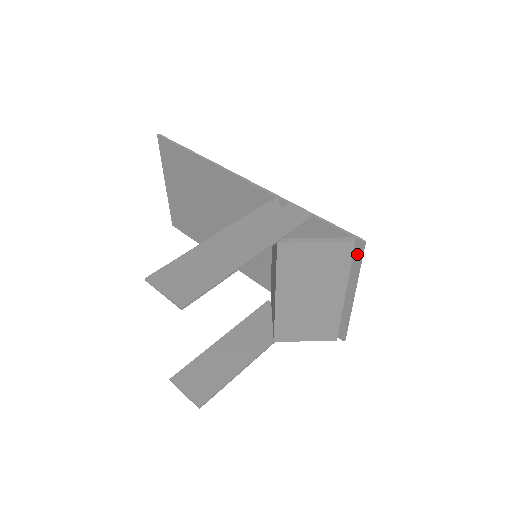
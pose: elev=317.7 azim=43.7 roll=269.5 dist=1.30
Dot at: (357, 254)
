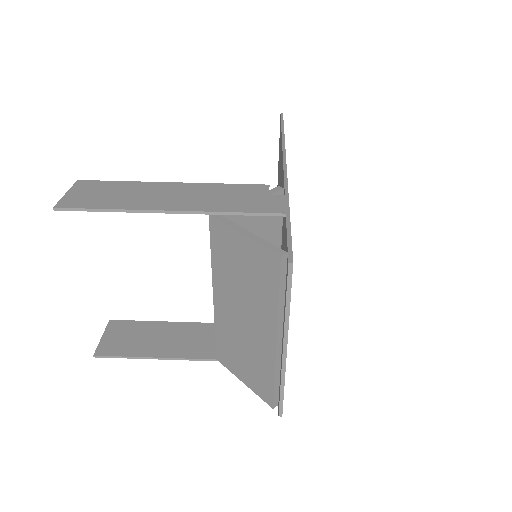
Dot at: (287, 280)
